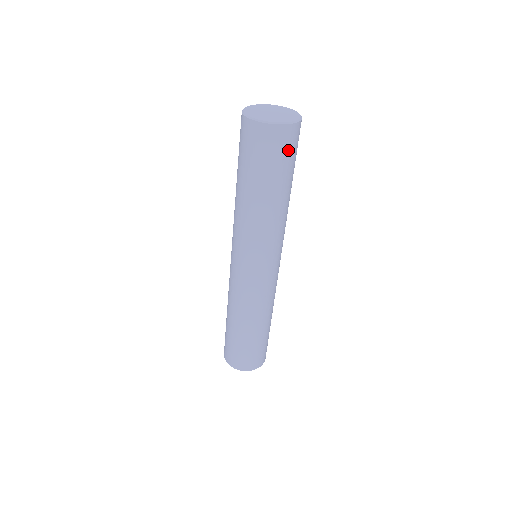
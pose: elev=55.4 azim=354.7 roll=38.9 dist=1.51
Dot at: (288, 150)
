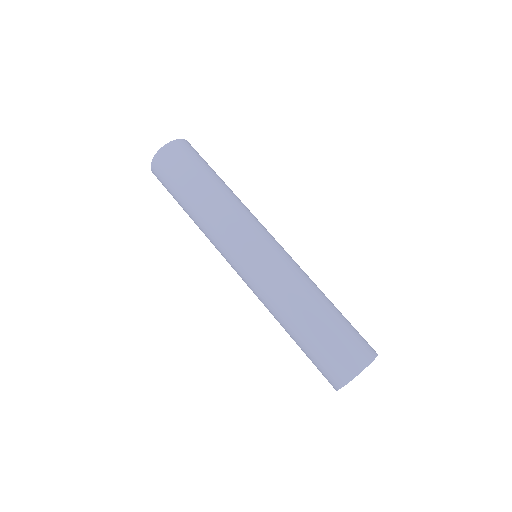
Dot at: (182, 157)
